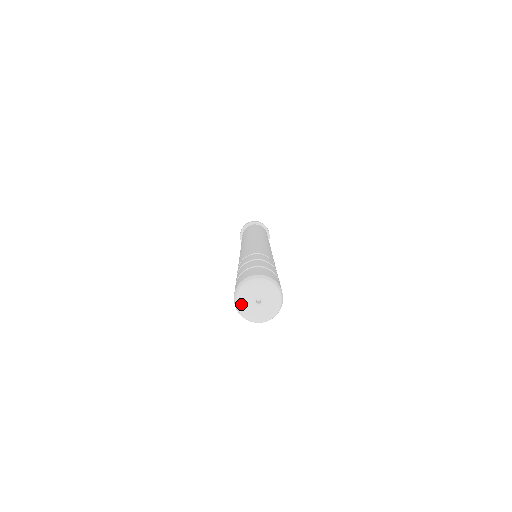
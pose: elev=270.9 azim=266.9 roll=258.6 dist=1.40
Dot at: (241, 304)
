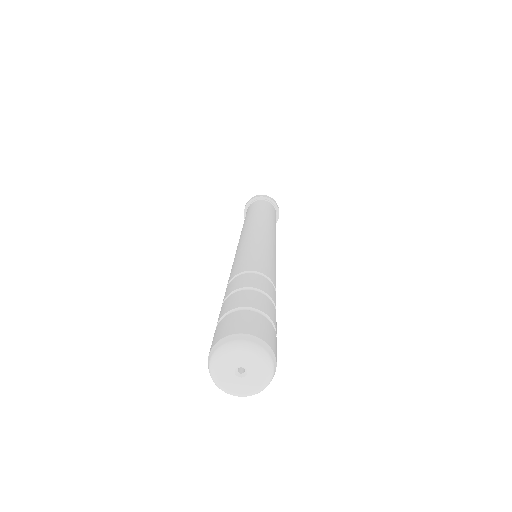
Dot at: (217, 376)
